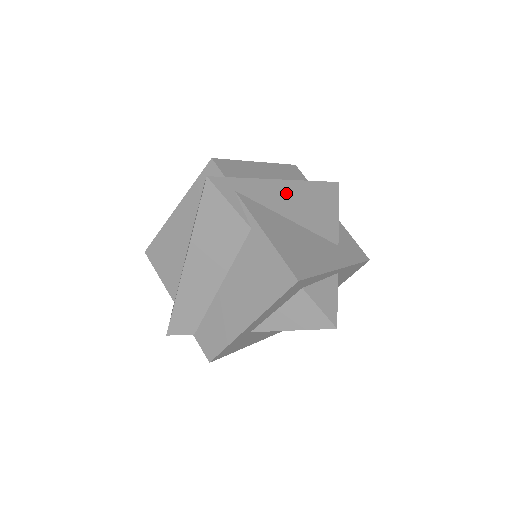
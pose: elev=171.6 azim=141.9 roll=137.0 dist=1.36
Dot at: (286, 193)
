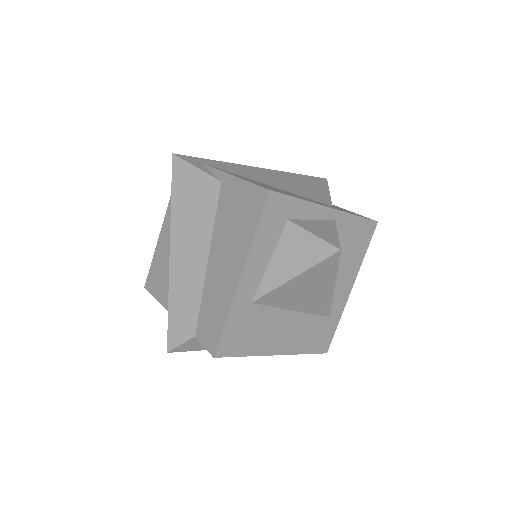
Dot at: (263, 173)
